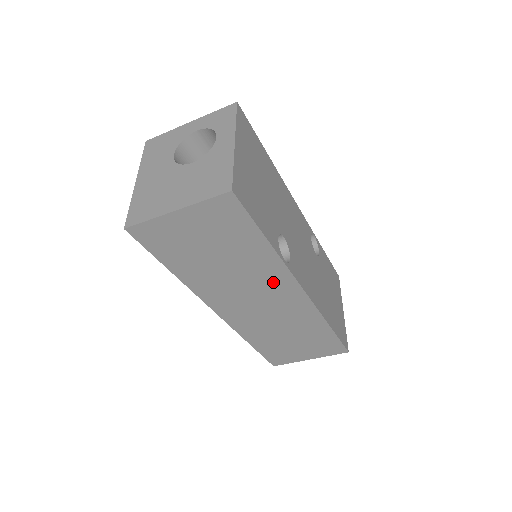
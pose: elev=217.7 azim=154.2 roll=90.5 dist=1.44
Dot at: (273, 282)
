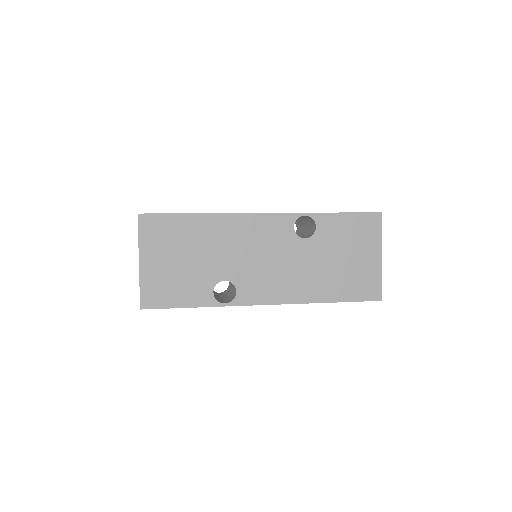
Dot at: occluded
